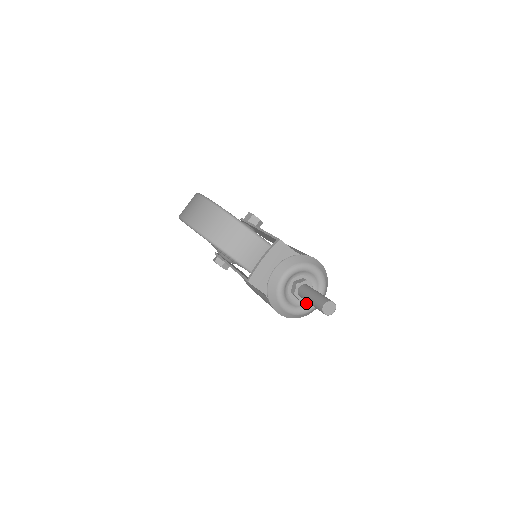
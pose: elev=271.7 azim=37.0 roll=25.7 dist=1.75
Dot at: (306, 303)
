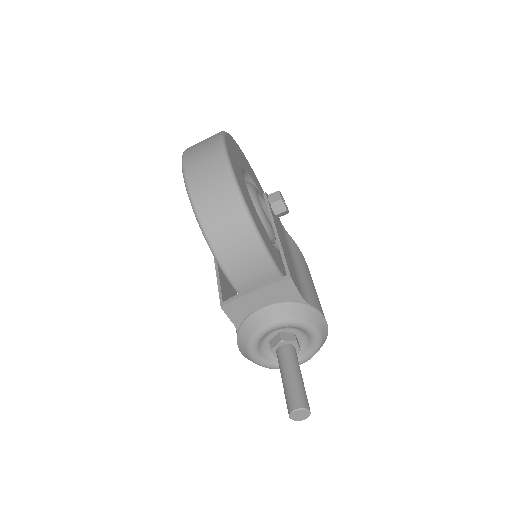
Dot at: occluded
